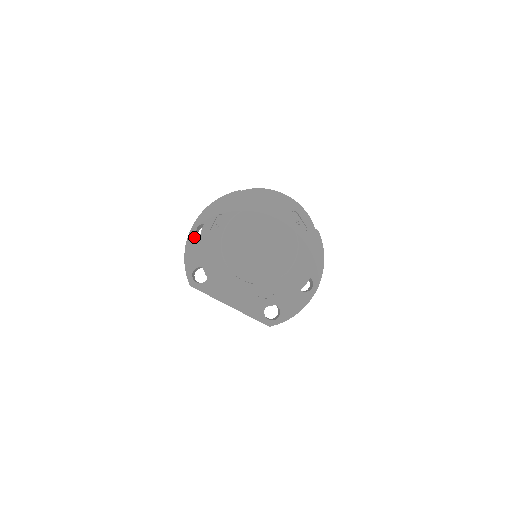
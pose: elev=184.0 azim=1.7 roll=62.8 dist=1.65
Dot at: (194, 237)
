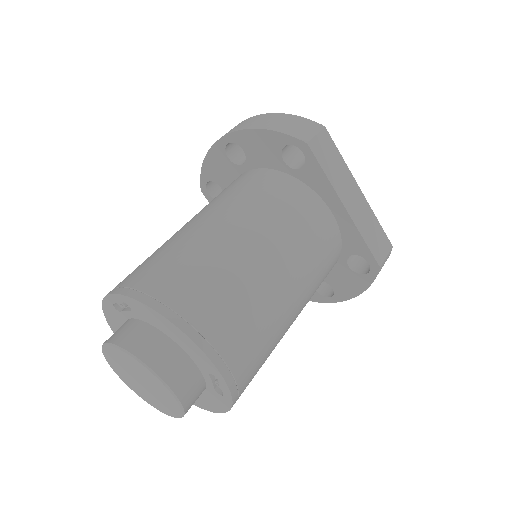
Dot at: (221, 150)
